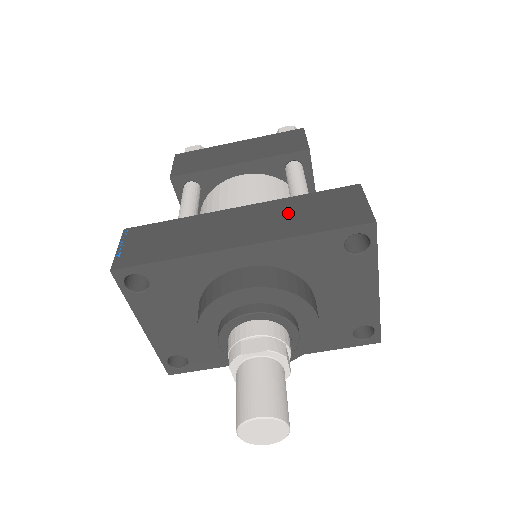
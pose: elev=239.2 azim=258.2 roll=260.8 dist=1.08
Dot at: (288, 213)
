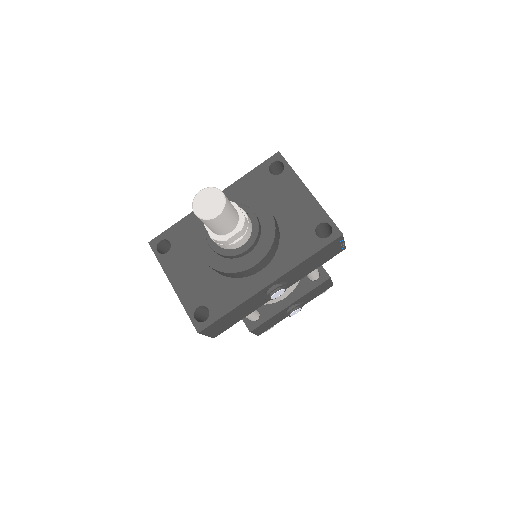
Dot at: occluded
